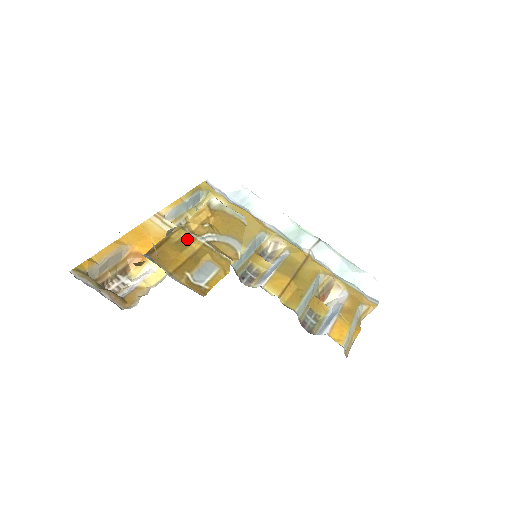
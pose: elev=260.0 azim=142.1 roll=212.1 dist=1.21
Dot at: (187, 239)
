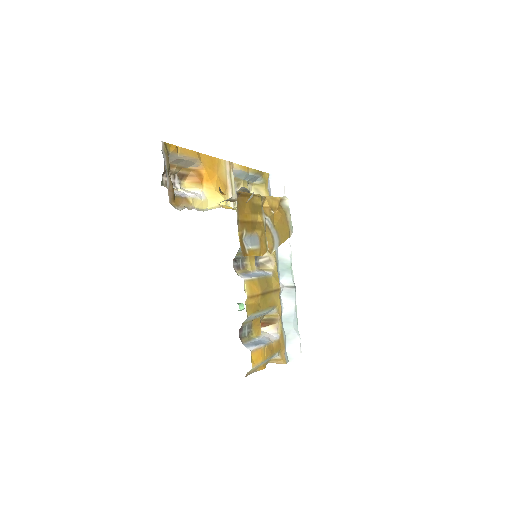
Dot at: (259, 208)
